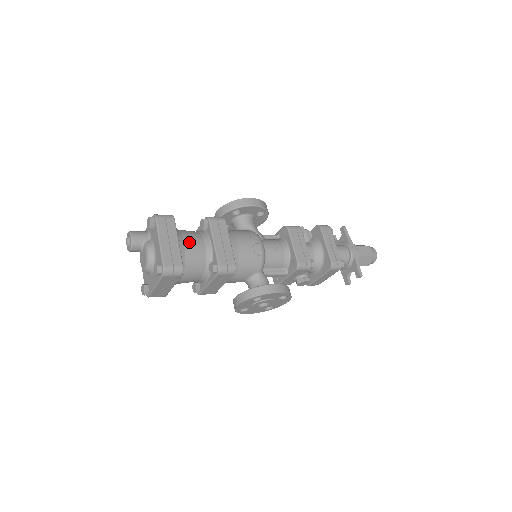
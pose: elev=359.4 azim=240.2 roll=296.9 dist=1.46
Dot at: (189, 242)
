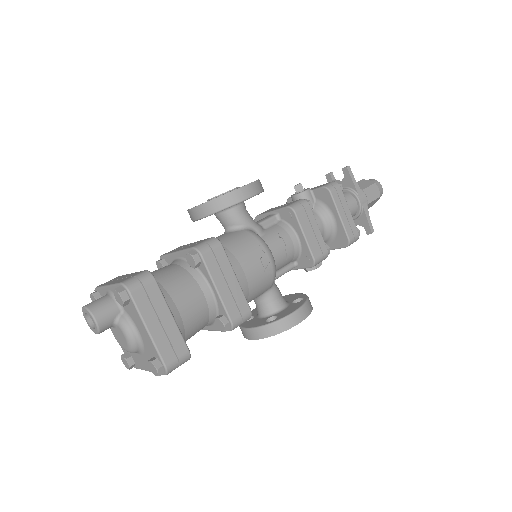
Dot at: (183, 303)
